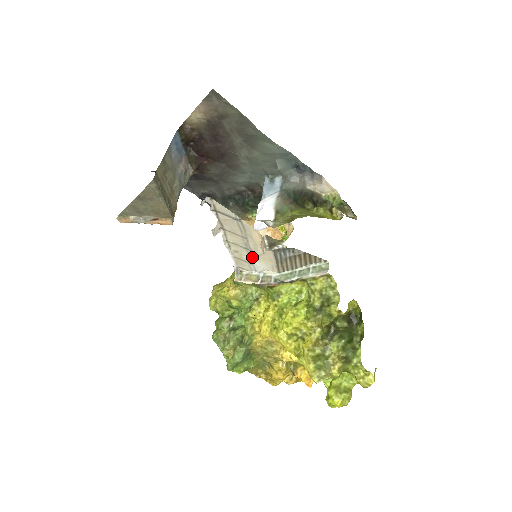
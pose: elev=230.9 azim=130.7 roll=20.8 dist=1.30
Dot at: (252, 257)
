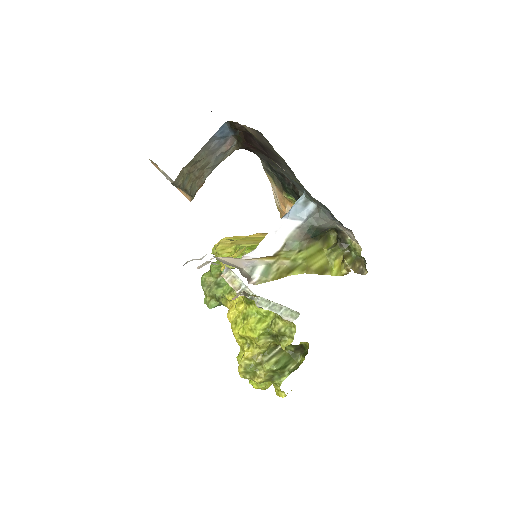
Dot at: occluded
